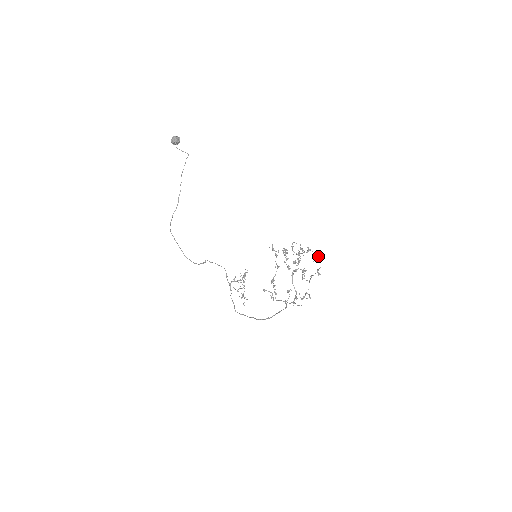
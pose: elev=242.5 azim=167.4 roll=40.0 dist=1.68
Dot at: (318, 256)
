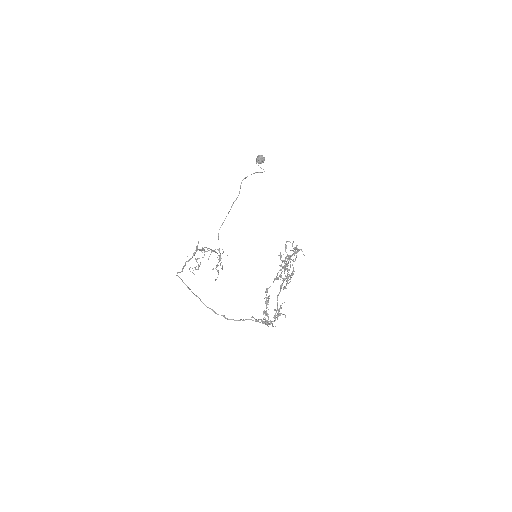
Dot at: (296, 251)
